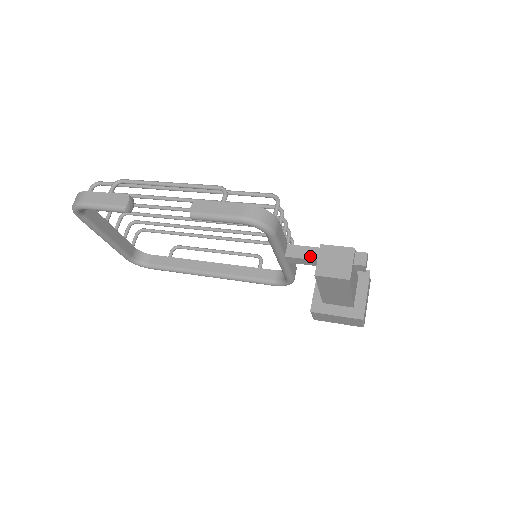
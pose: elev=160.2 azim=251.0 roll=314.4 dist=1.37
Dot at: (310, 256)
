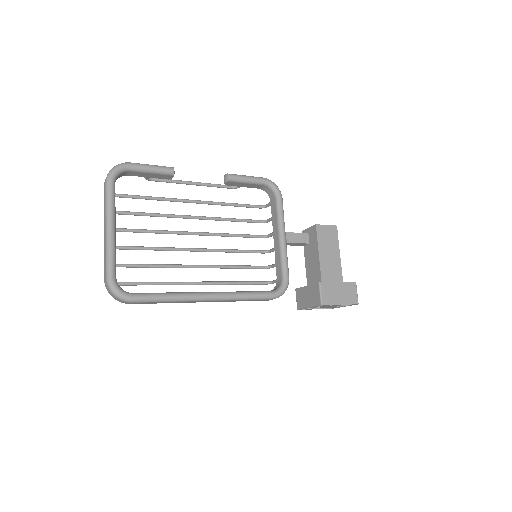
Dot at: (301, 233)
